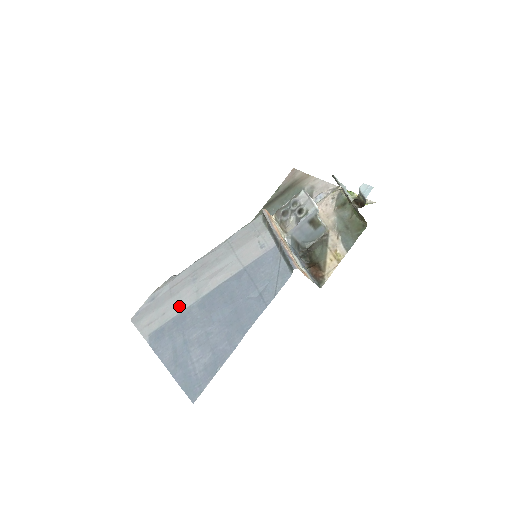
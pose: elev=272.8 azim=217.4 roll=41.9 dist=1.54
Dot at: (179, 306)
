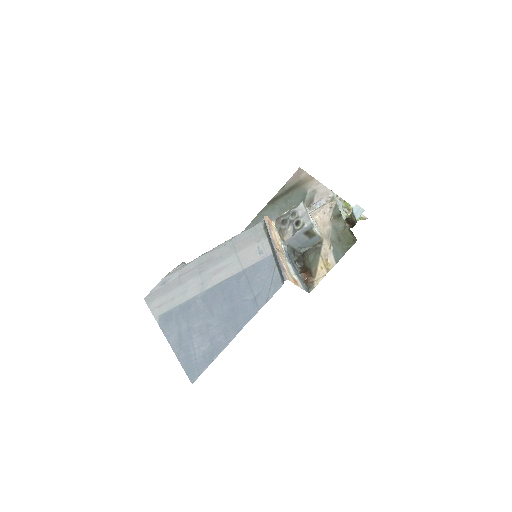
Dot at: (186, 295)
